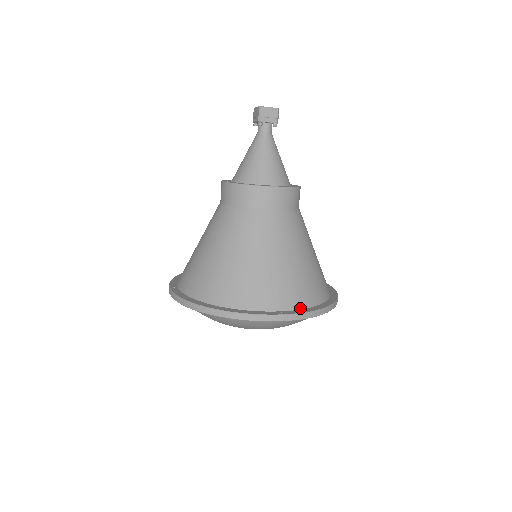
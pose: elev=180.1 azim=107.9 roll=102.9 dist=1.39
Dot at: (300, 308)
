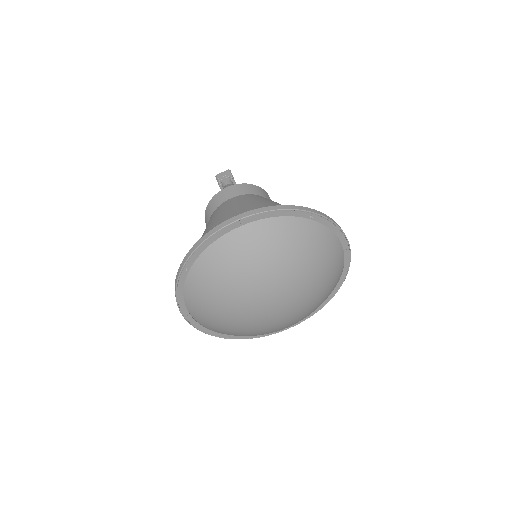
Dot at: occluded
